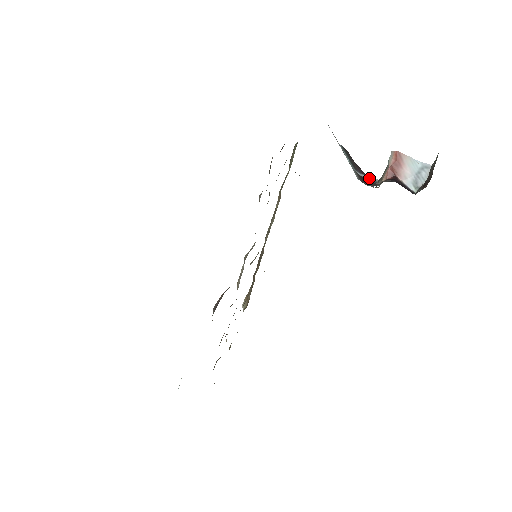
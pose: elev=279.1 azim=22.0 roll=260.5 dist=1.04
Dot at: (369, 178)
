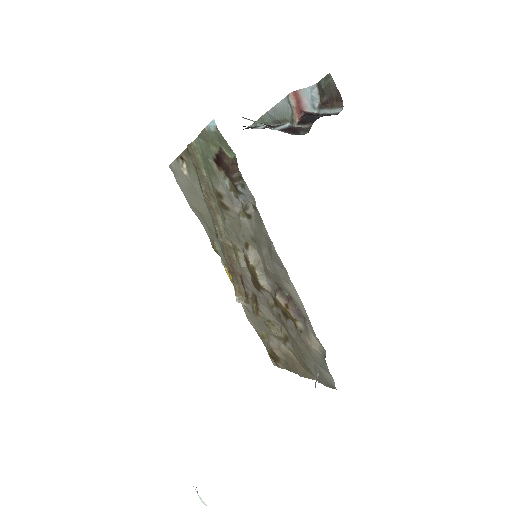
Dot at: (283, 127)
